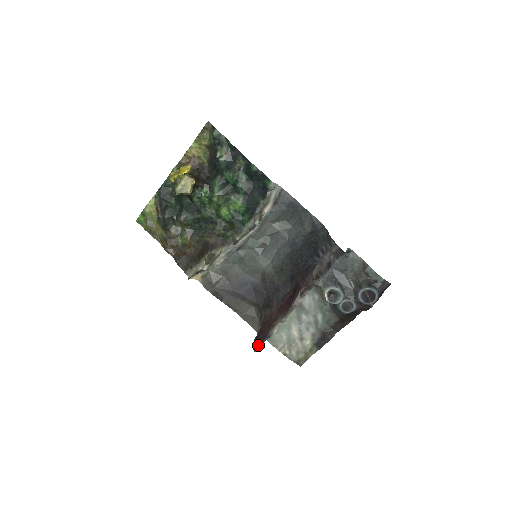
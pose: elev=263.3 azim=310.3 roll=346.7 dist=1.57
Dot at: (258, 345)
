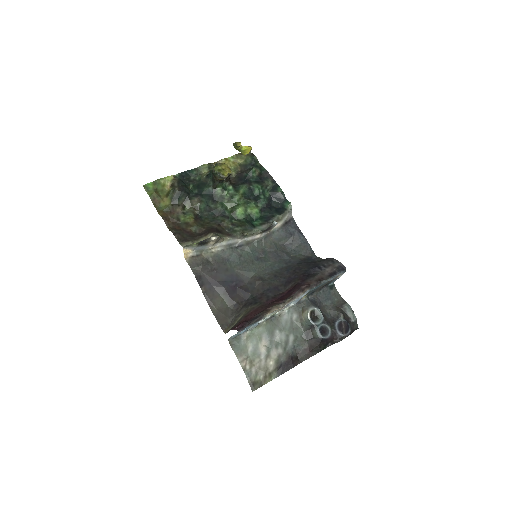
Dot at: (244, 325)
